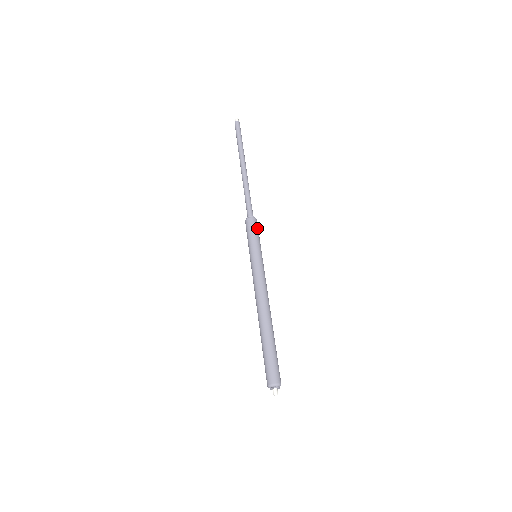
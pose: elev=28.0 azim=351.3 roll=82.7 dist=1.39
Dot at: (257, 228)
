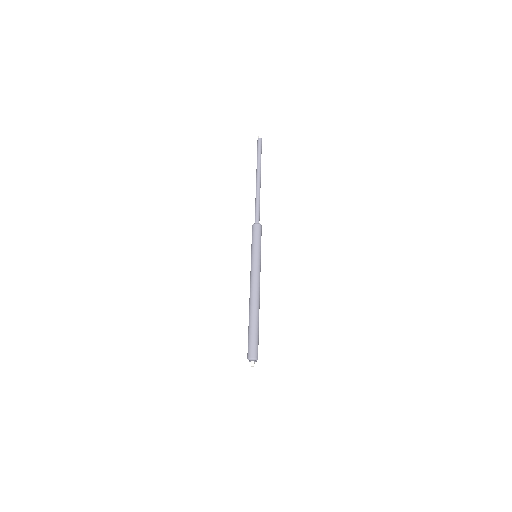
Dot at: (261, 235)
